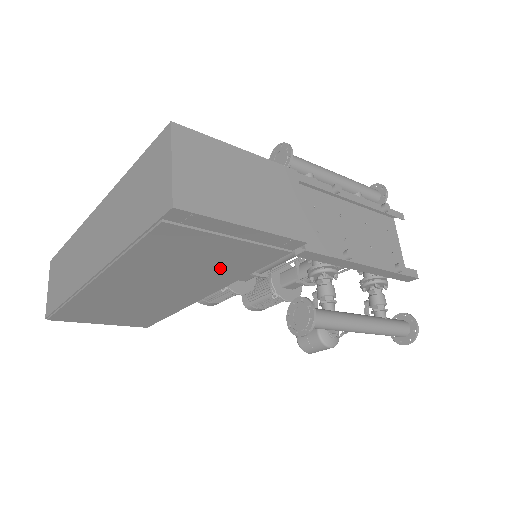
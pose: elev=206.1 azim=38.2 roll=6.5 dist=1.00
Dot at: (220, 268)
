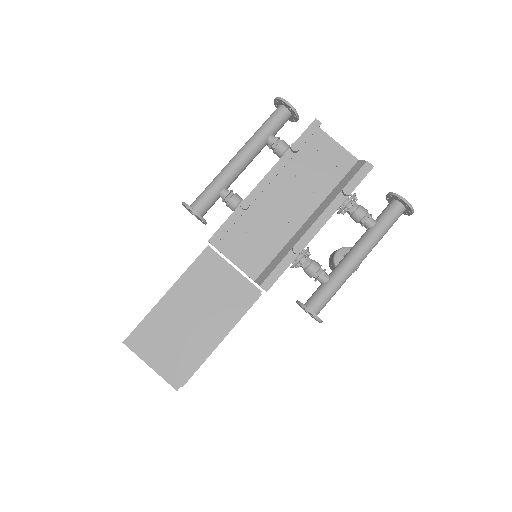
Dot at: occluded
